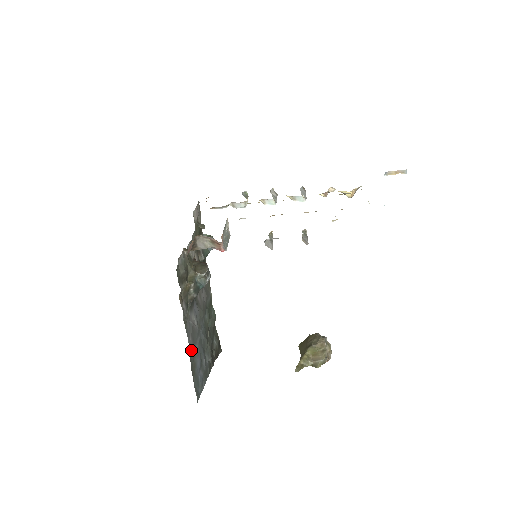
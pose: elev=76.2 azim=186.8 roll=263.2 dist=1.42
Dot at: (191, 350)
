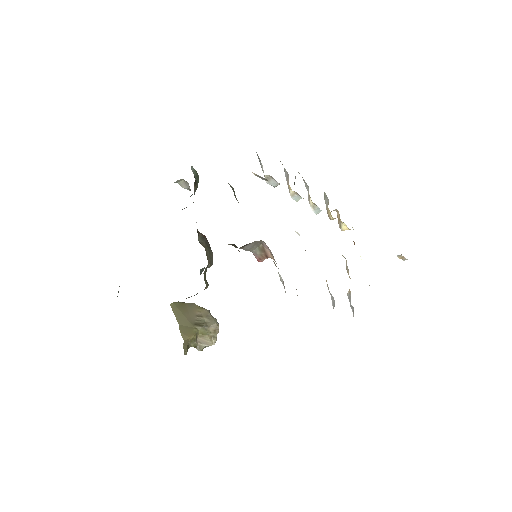
Dot at: occluded
